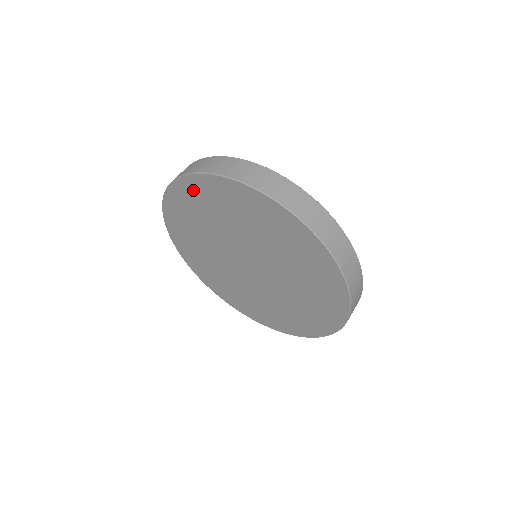
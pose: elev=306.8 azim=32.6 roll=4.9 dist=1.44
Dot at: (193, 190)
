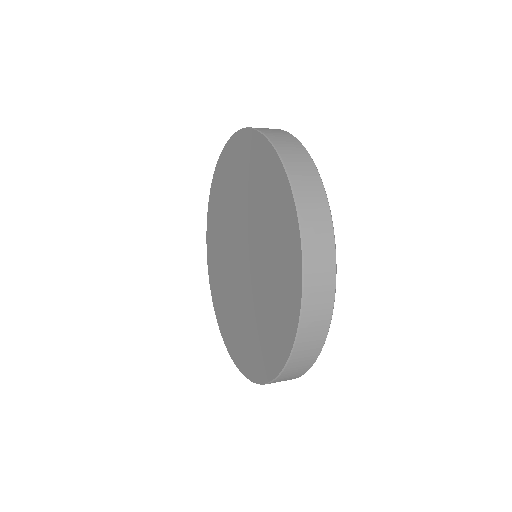
Dot at: (223, 168)
